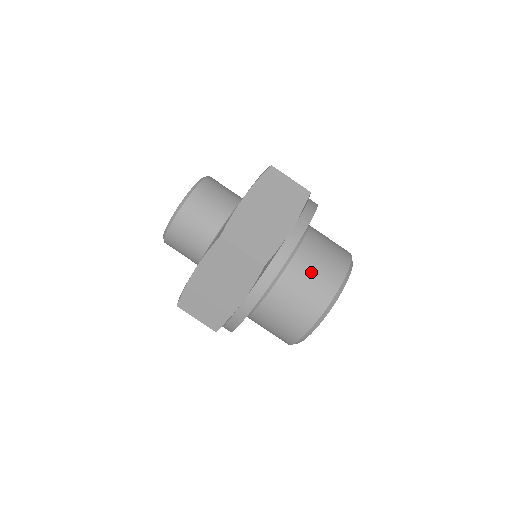
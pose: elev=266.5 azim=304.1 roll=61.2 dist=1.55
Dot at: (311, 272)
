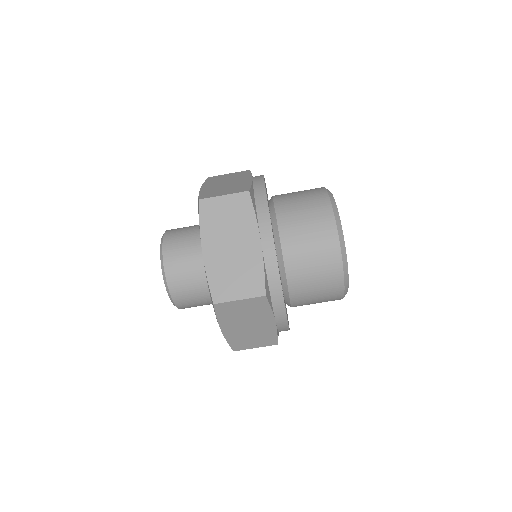
Dot at: (306, 252)
